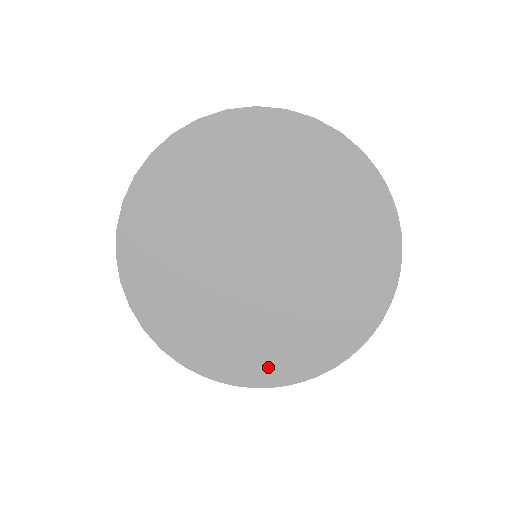
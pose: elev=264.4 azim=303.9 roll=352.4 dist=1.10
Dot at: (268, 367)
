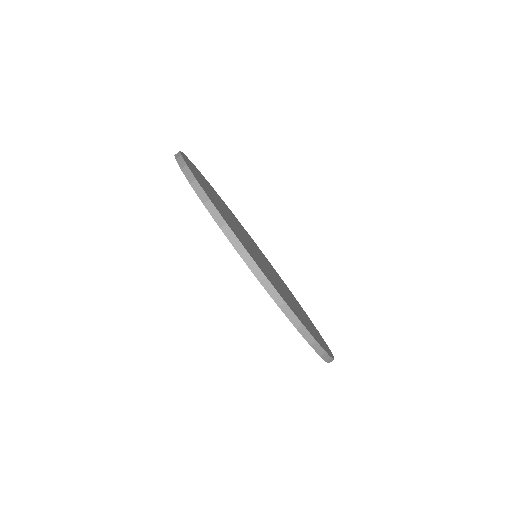
Dot at: occluded
